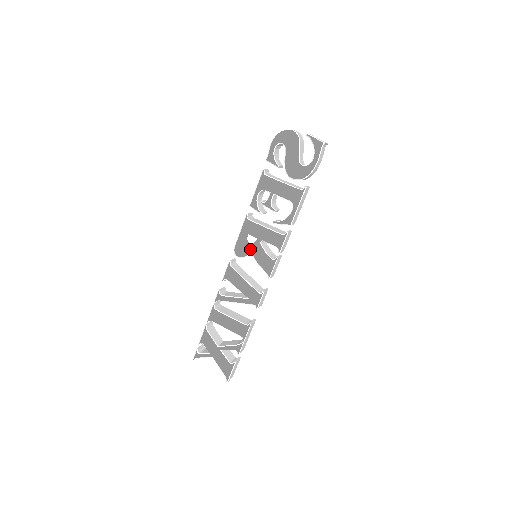
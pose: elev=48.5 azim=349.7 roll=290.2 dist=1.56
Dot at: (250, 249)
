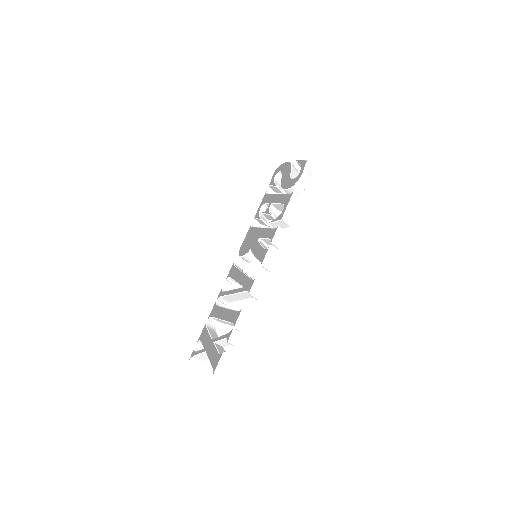
Dot at: (250, 247)
